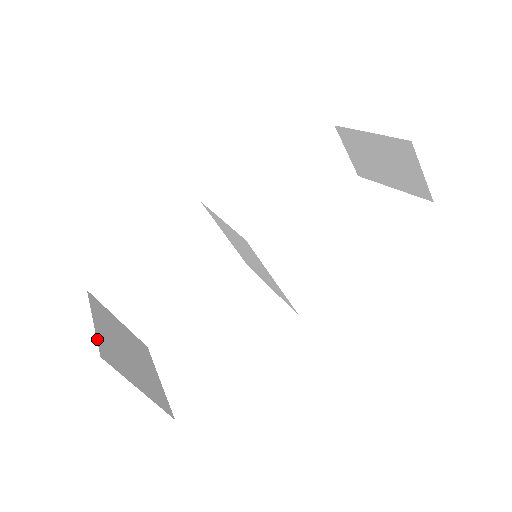
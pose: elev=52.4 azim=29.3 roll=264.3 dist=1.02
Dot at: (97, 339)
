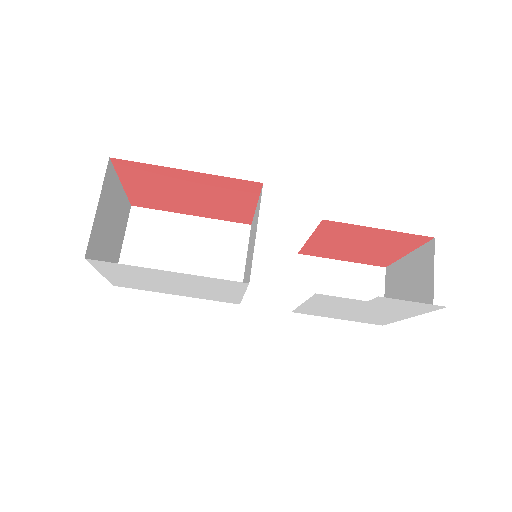
Dot at: (115, 171)
